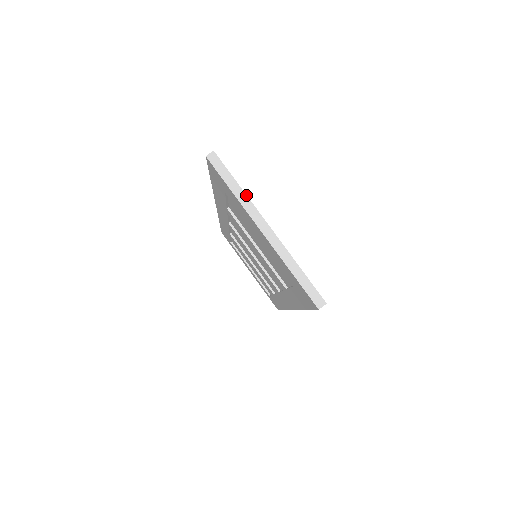
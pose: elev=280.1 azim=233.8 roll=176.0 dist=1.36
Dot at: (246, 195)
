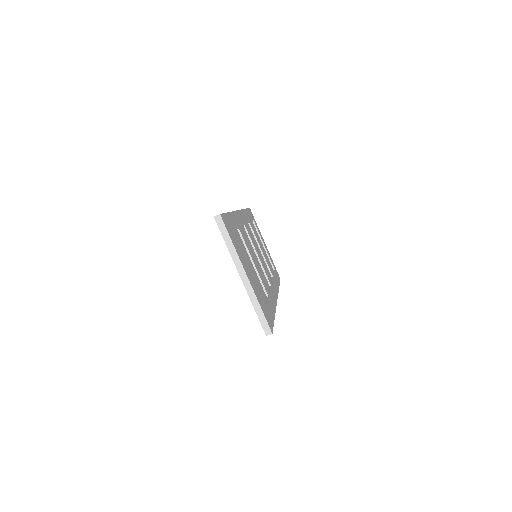
Dot at: (235, 250)
